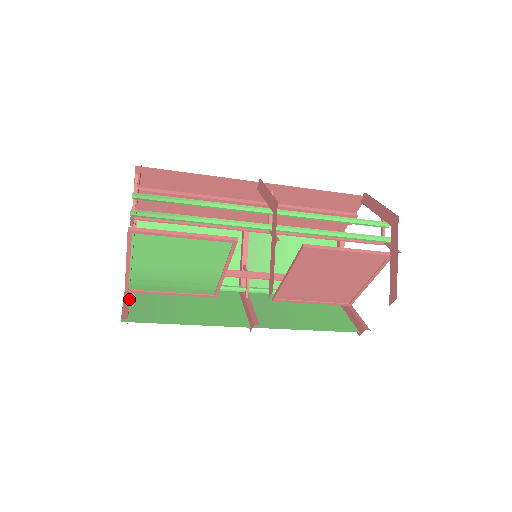
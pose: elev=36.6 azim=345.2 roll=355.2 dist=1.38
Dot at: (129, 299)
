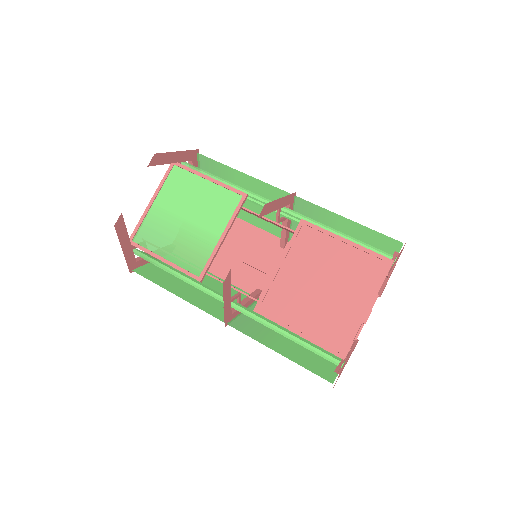
Dot at: (128, 236)
